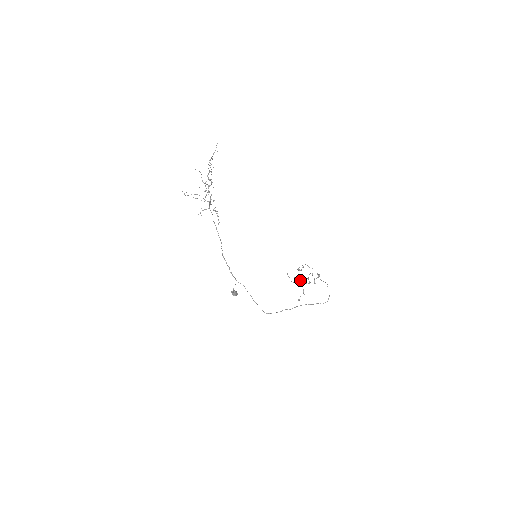
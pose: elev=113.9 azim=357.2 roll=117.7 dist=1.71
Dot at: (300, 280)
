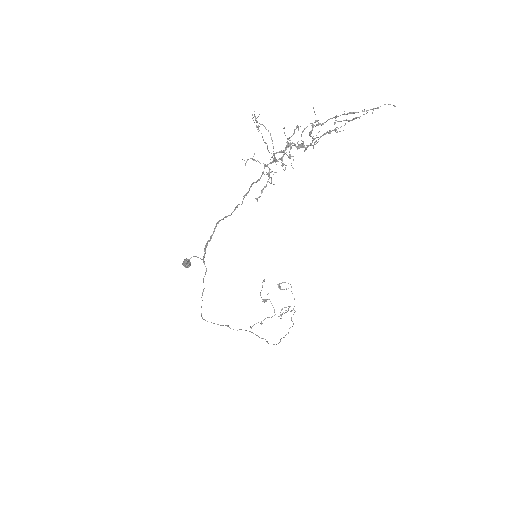
Dot at: (271, 303)
